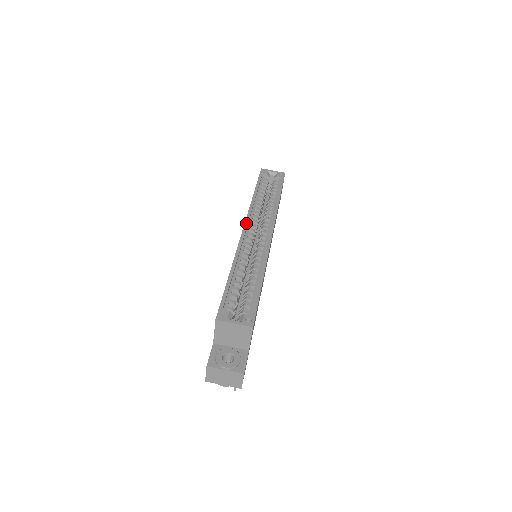
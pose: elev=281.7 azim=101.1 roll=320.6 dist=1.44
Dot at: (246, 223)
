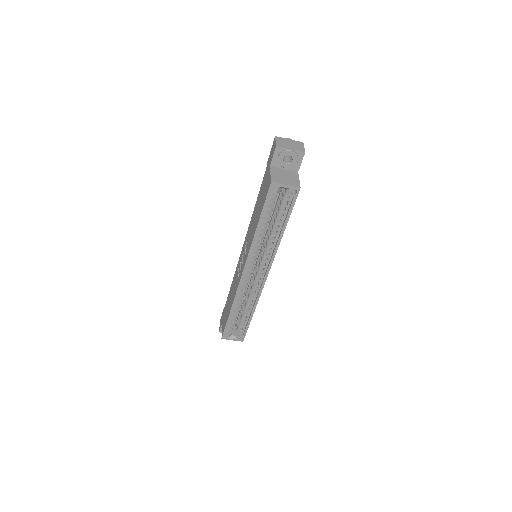
Dot at: (245, 269)
